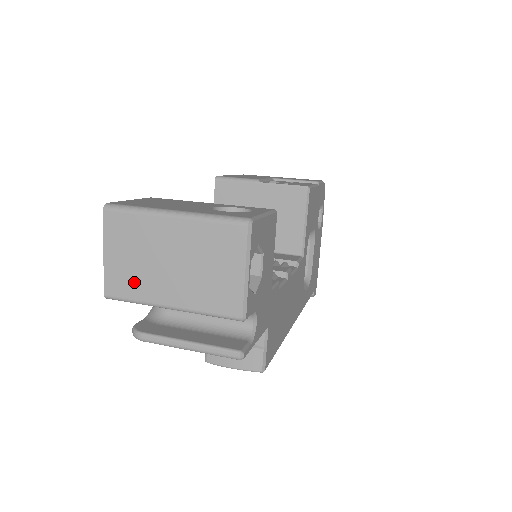
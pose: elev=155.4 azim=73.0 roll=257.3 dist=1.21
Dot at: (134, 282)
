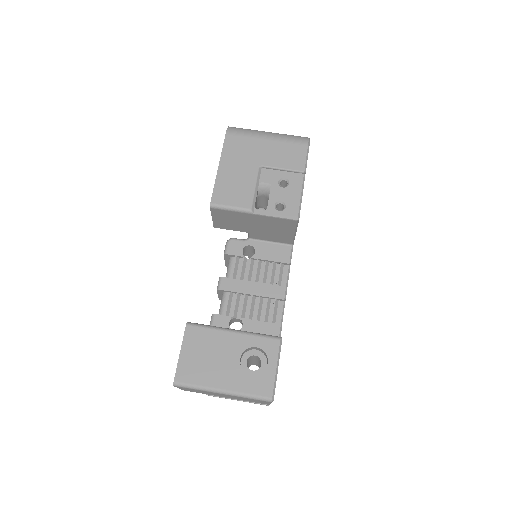
Dot at: occluded
